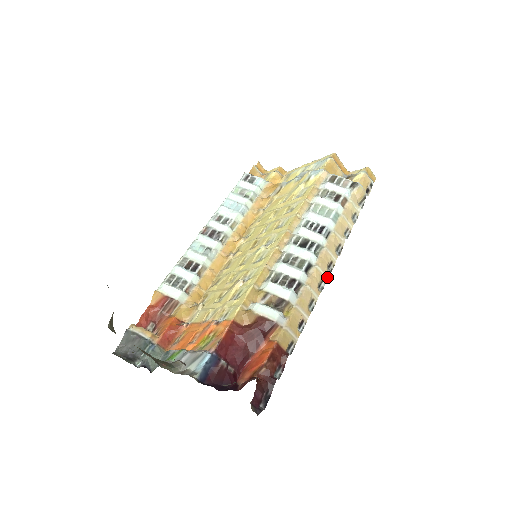
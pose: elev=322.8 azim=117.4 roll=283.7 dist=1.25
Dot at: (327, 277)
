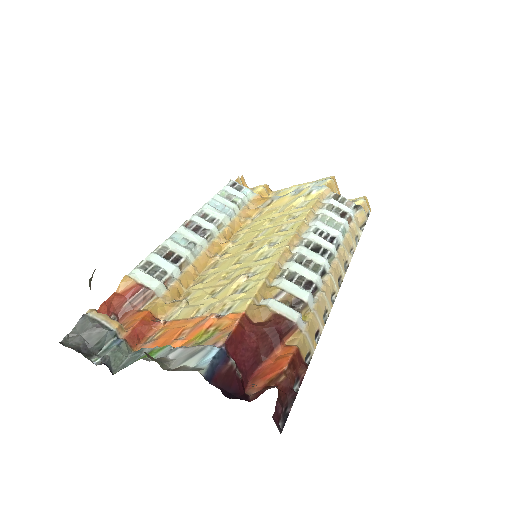
Dot at: (338, 290)
